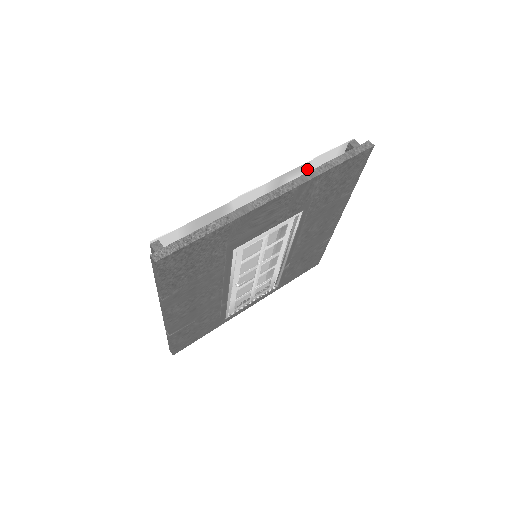
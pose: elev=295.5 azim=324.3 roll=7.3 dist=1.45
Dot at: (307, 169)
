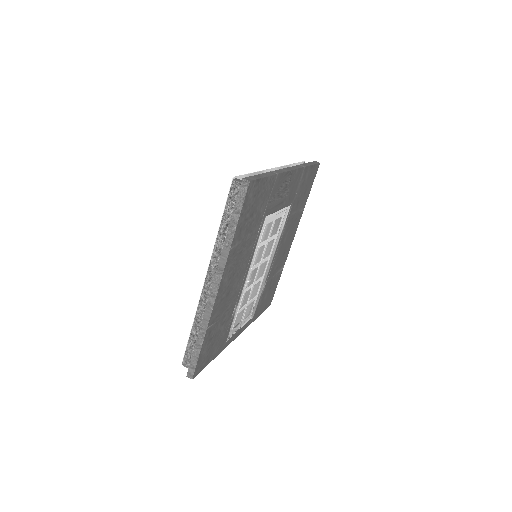
Dot at: occluded
